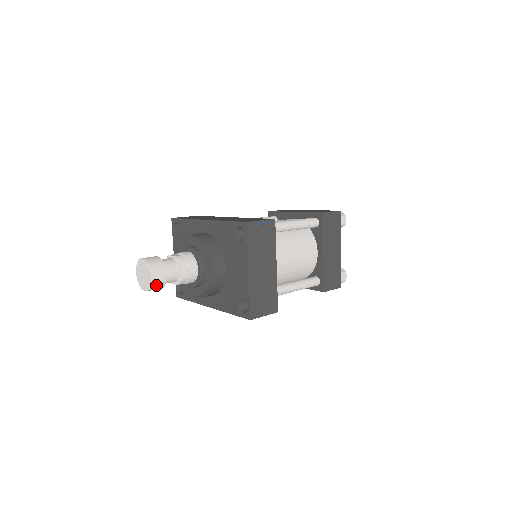
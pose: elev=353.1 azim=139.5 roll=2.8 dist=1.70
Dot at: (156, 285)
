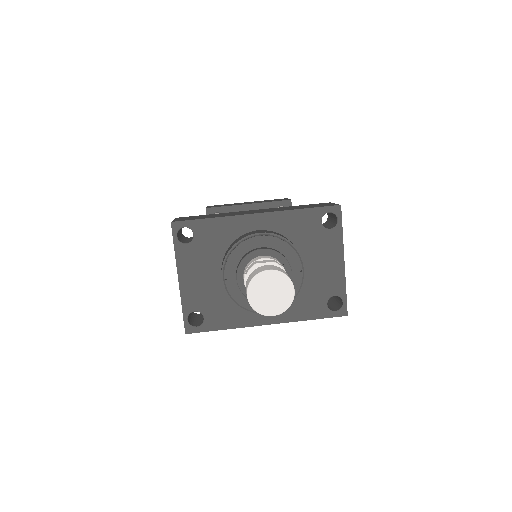
Dot at: occluded
